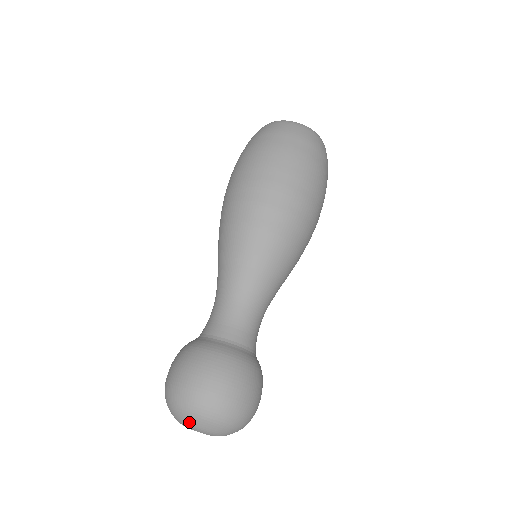
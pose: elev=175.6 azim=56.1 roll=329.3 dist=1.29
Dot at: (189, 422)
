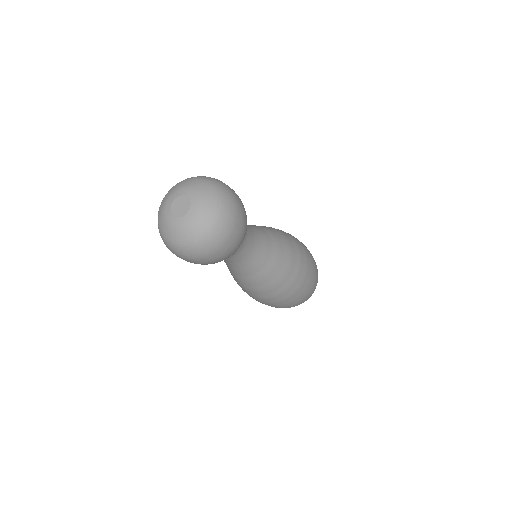
Dot at: (189, 183)
